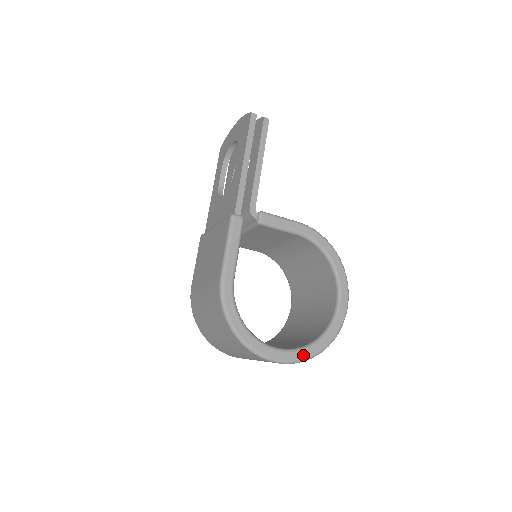
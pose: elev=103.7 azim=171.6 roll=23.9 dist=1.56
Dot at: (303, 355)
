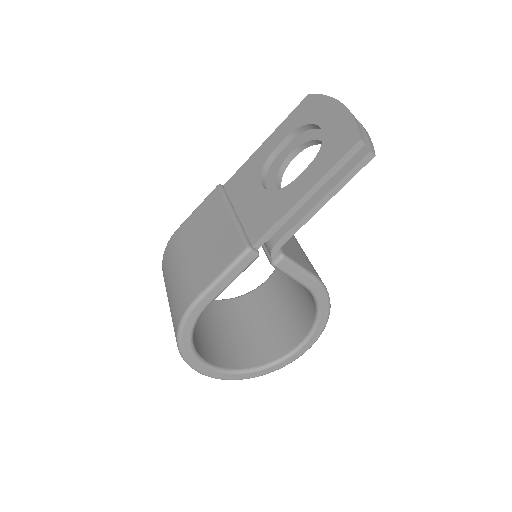
Dot at: (231, 377)
